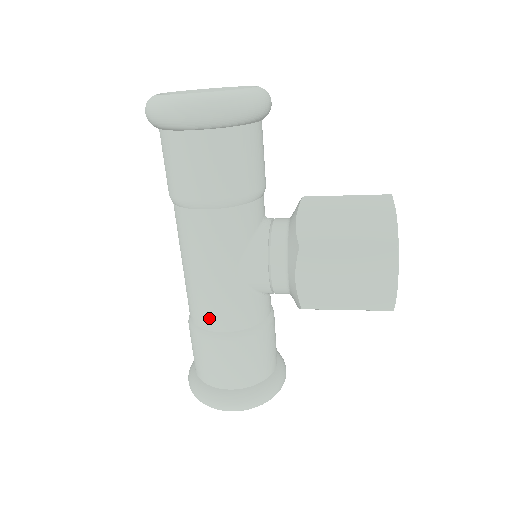
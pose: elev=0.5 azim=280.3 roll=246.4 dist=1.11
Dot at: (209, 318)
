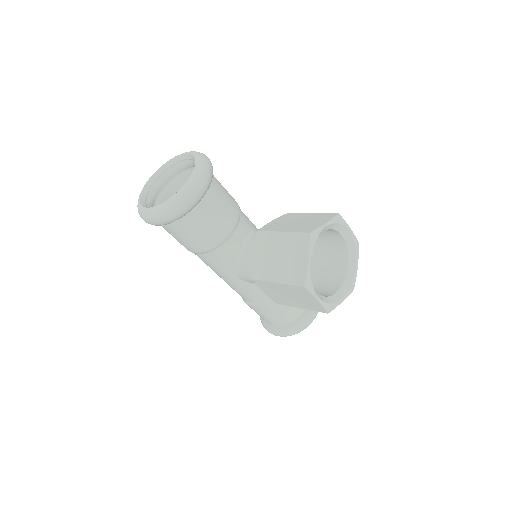
Dot at: (240, 295)
